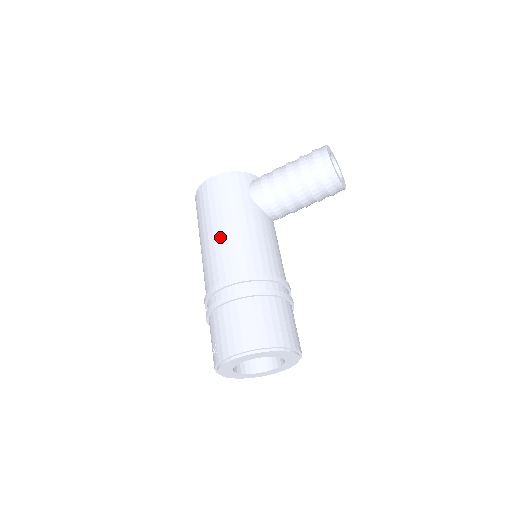
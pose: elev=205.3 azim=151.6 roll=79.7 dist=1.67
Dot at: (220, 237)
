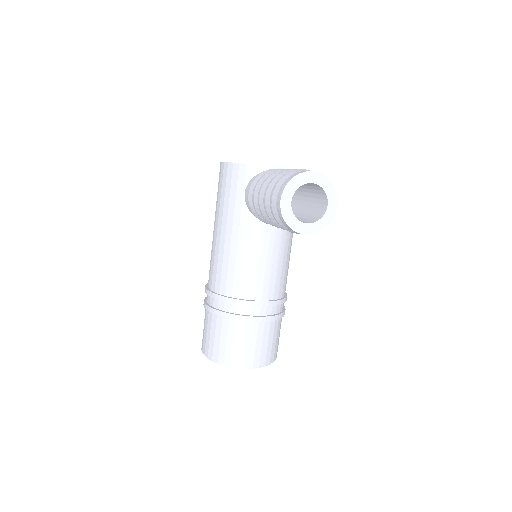
Dot at: (213, 240)
